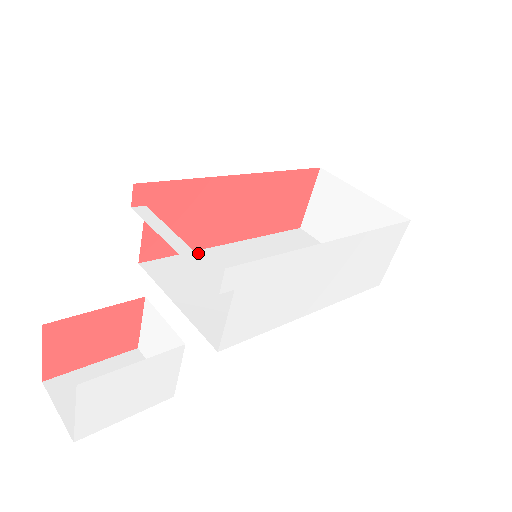
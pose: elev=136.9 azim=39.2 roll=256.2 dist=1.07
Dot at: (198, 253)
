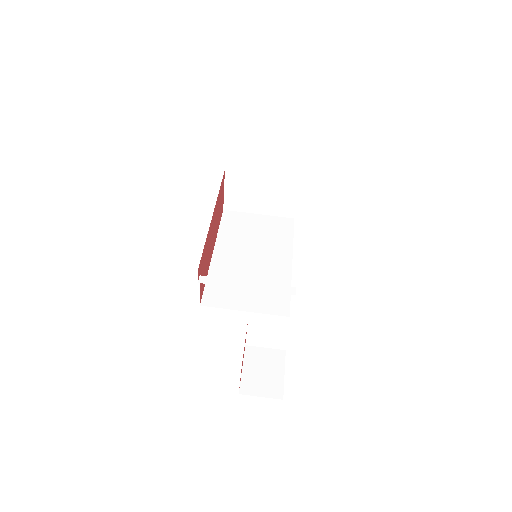
Dot at: (211, 274)
